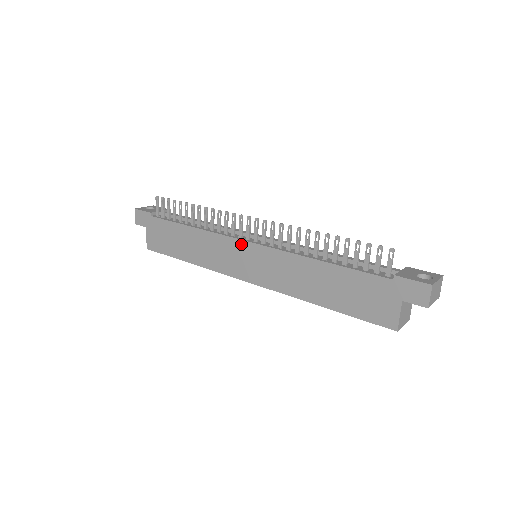
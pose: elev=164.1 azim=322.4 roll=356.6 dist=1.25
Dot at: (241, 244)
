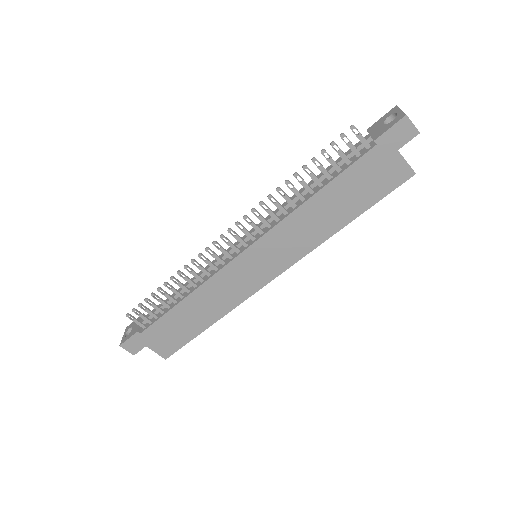
Dot at: (239, 261)
